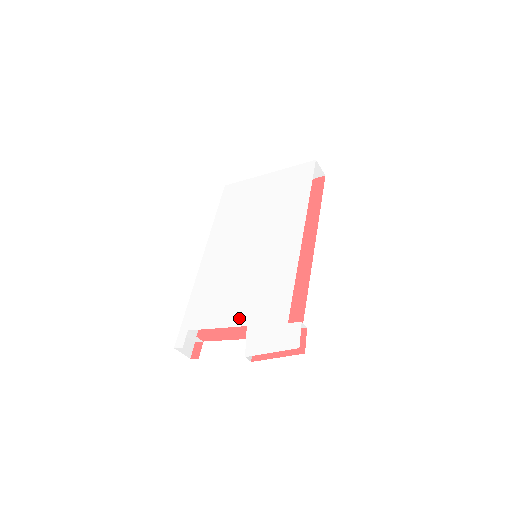
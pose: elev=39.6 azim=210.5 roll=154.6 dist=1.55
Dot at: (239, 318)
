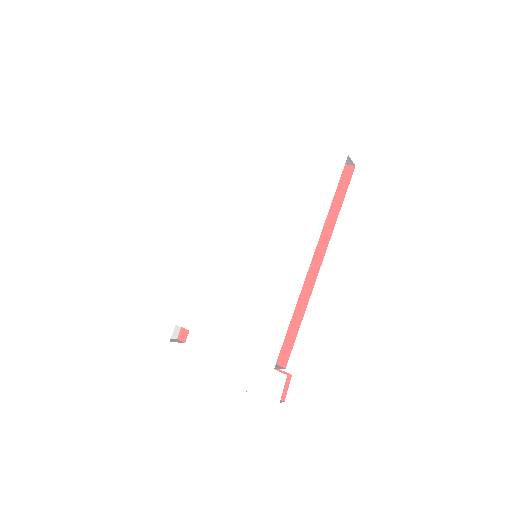
Dot at: (227, 337)
